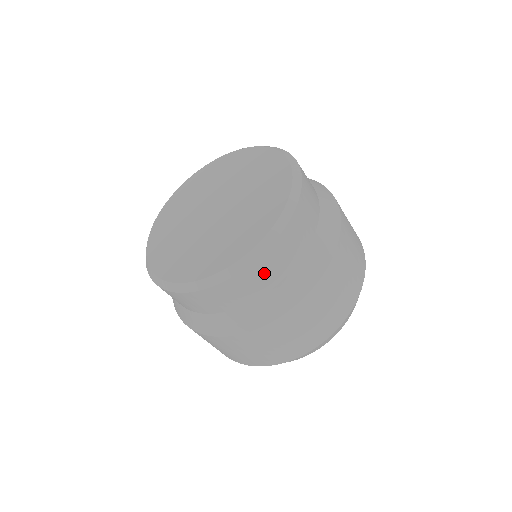
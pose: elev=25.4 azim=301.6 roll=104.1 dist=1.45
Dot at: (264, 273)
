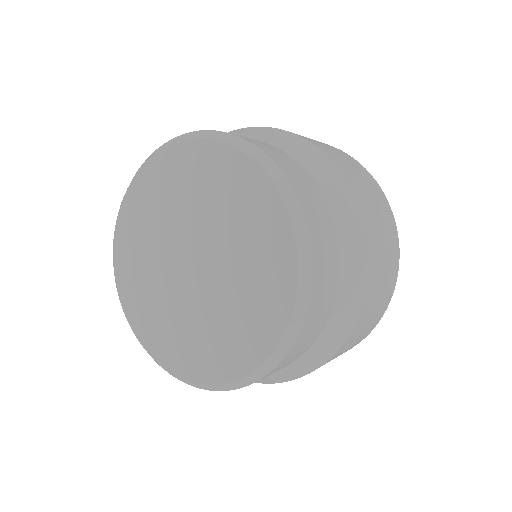
Dot at: (295, 354)
